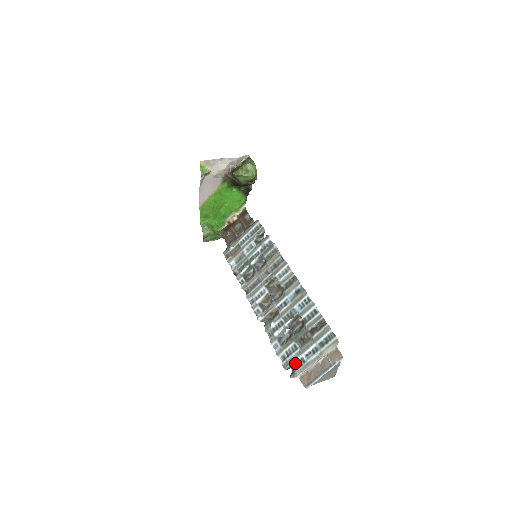
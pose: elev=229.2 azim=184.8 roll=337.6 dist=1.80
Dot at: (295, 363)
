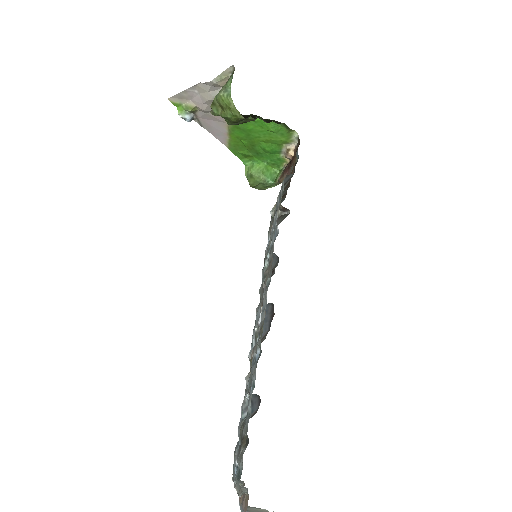
Dot at: (234, 463)
